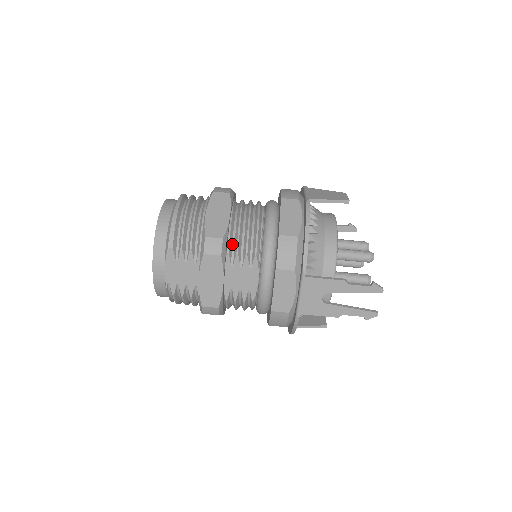
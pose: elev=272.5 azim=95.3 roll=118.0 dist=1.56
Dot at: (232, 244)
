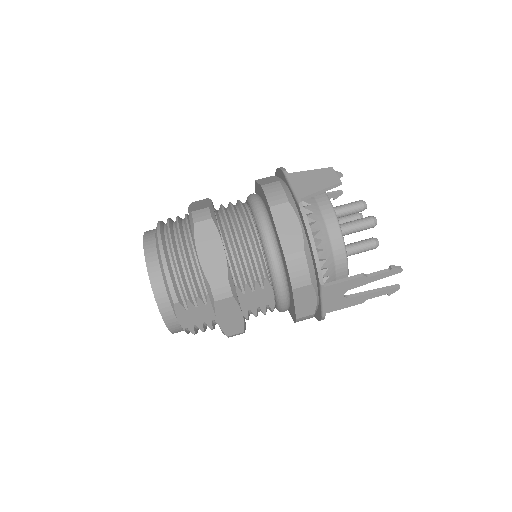
Dot at: (236, 274)
